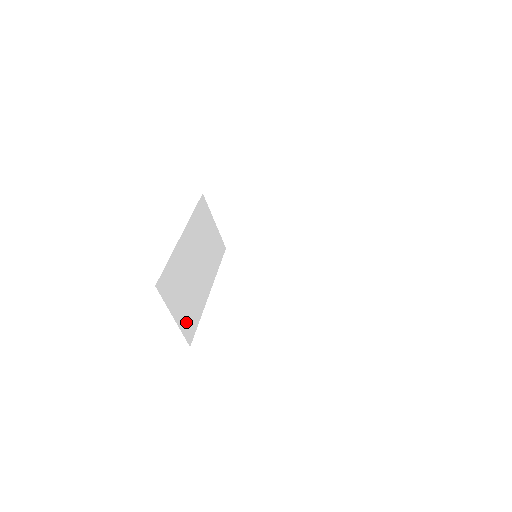
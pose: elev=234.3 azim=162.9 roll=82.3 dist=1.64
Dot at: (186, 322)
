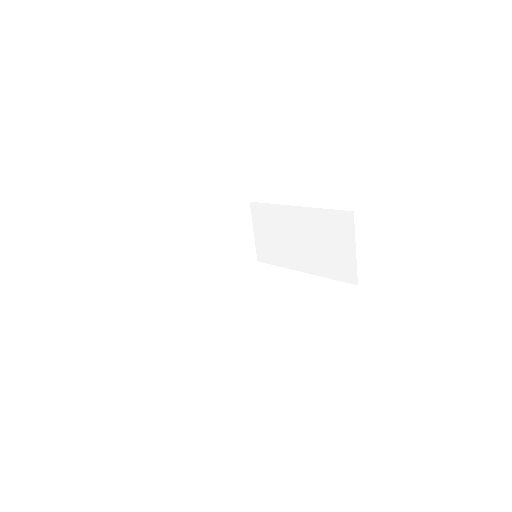
Dot at: occluded
